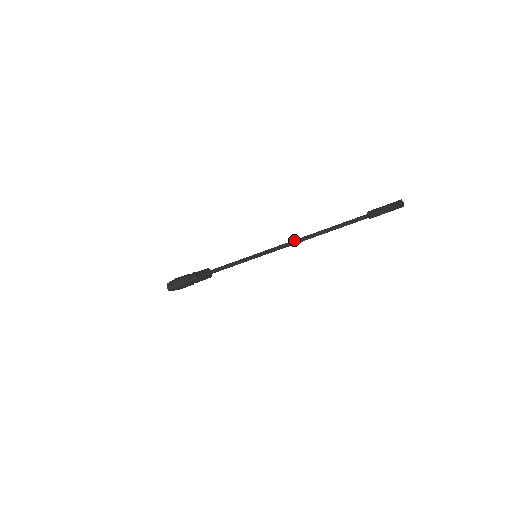
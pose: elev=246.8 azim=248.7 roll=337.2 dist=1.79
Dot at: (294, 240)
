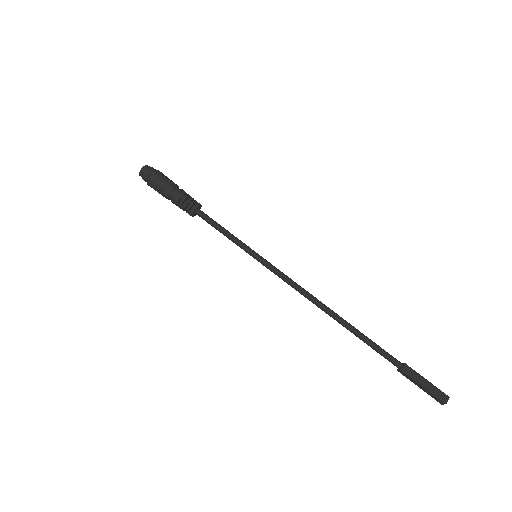
Dot at: (308, 292)
